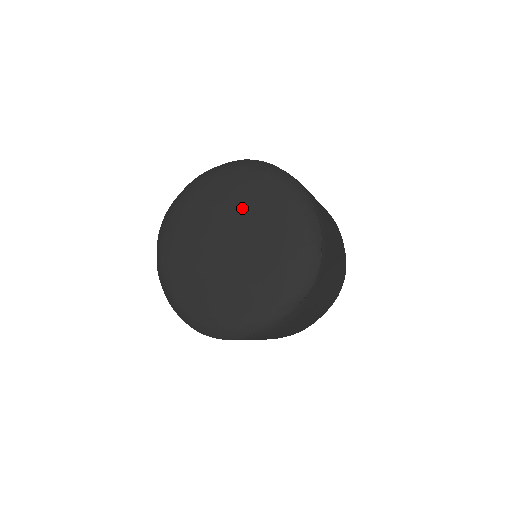
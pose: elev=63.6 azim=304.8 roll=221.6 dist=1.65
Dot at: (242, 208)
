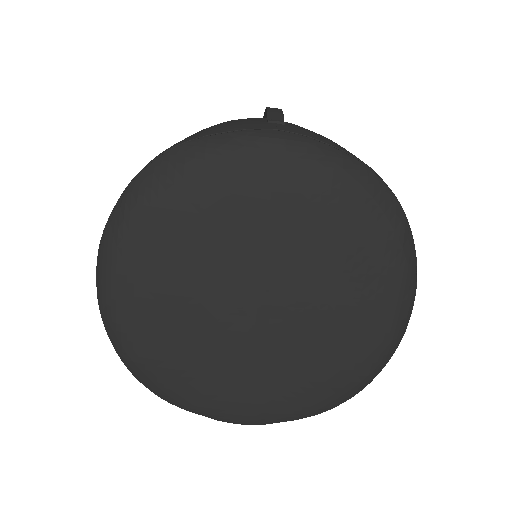
Dot at: (321, 268)
